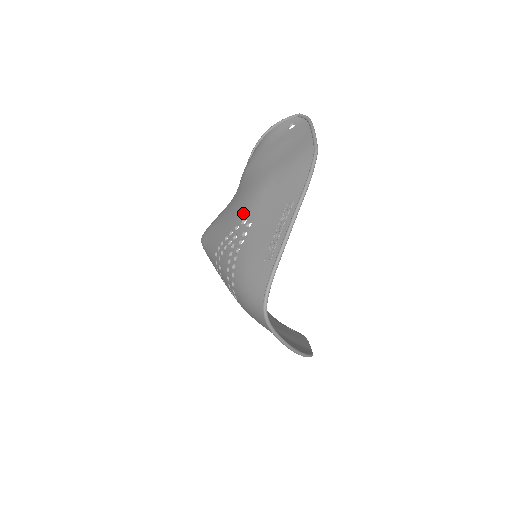
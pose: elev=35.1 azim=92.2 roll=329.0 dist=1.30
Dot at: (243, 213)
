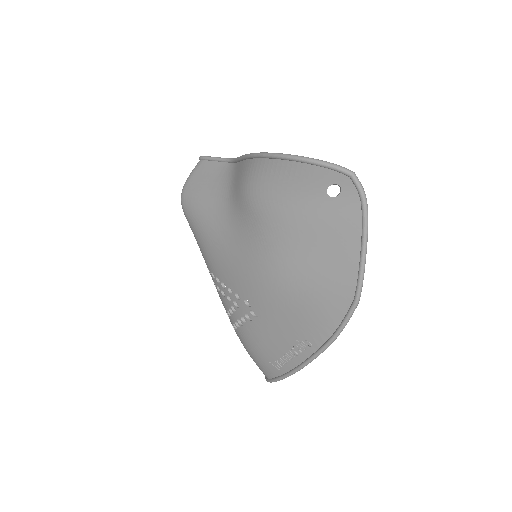
Dot at: (246, 291)
